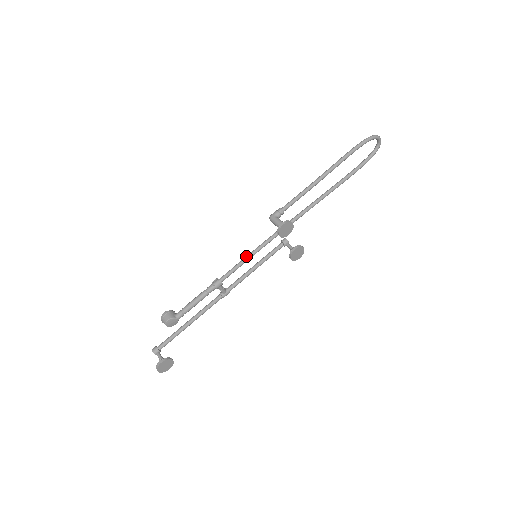
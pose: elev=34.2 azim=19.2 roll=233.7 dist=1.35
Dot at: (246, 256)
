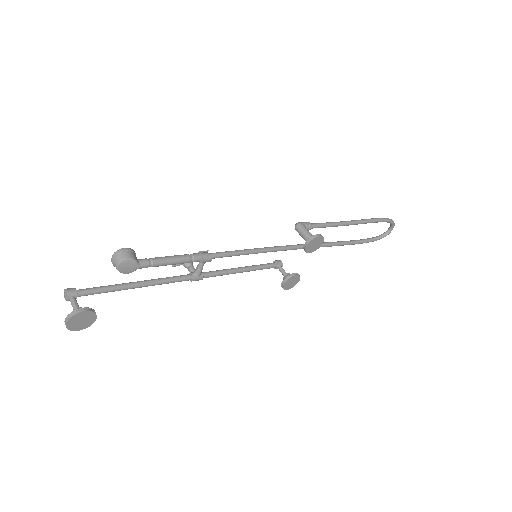
Dot at: occluded
